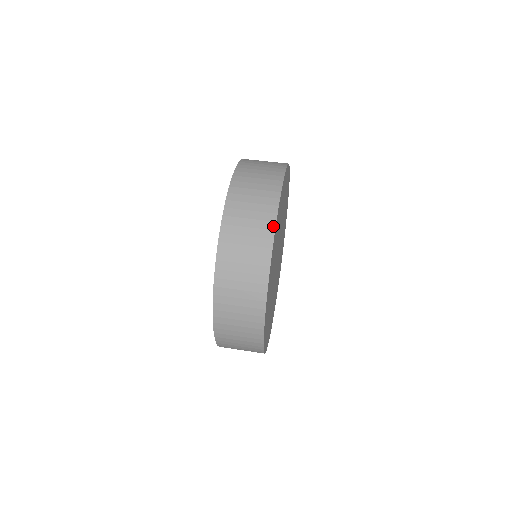
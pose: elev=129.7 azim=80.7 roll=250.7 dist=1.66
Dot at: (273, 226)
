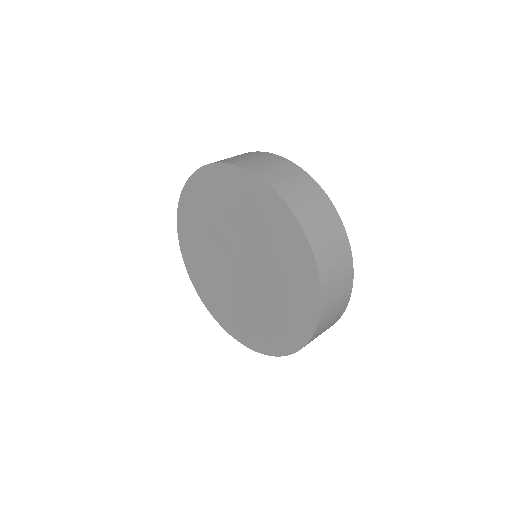
Dot at: (339, 219)
